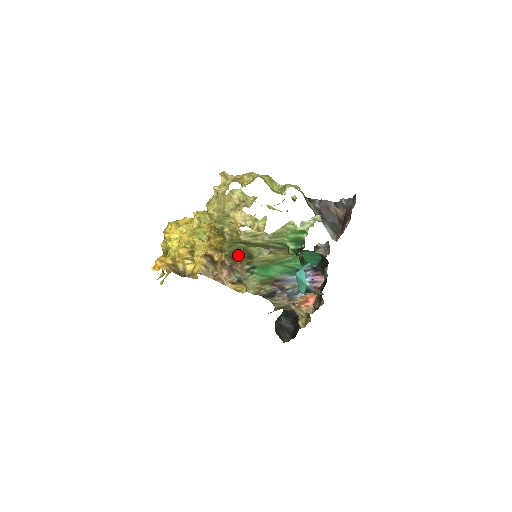
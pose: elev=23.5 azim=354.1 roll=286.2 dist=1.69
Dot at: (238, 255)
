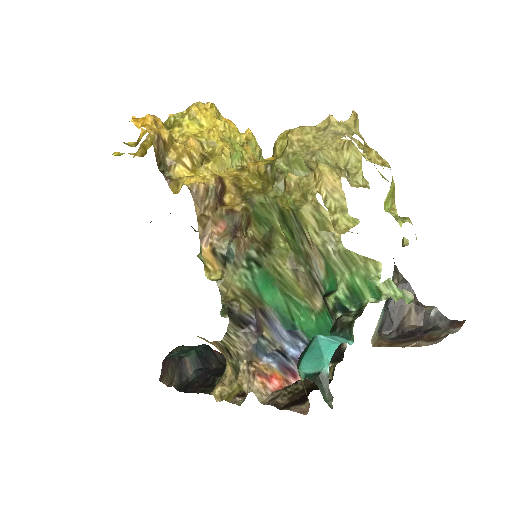
Dot at: (258, 227)
